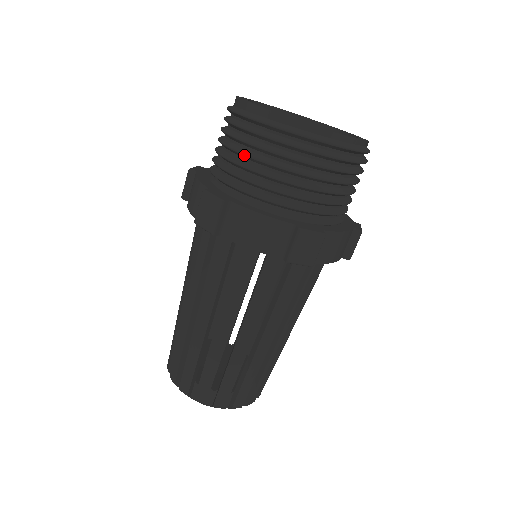
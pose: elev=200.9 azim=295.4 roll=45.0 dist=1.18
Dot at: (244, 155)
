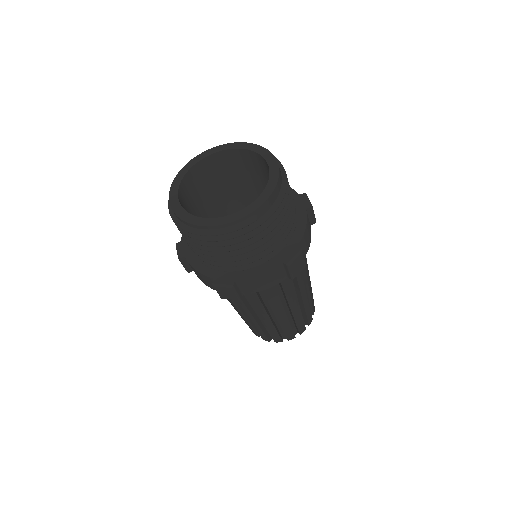
Dot at: occluded
